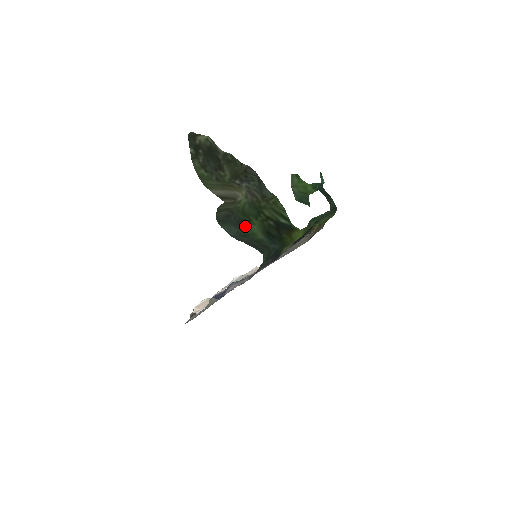
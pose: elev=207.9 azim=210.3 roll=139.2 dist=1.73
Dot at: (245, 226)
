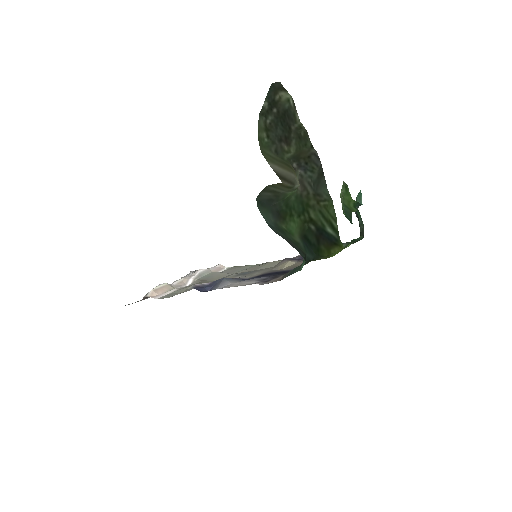
Dot at: (283, 219)
